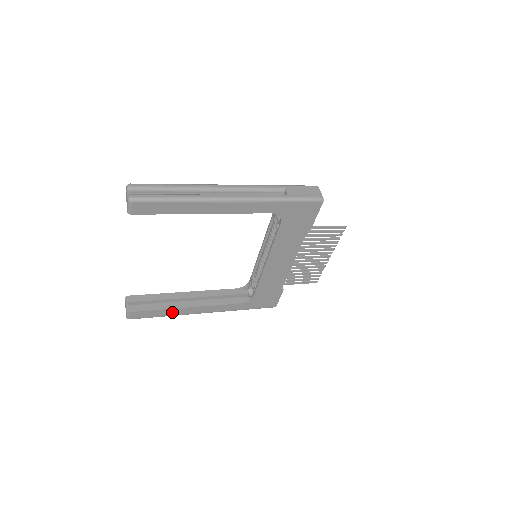
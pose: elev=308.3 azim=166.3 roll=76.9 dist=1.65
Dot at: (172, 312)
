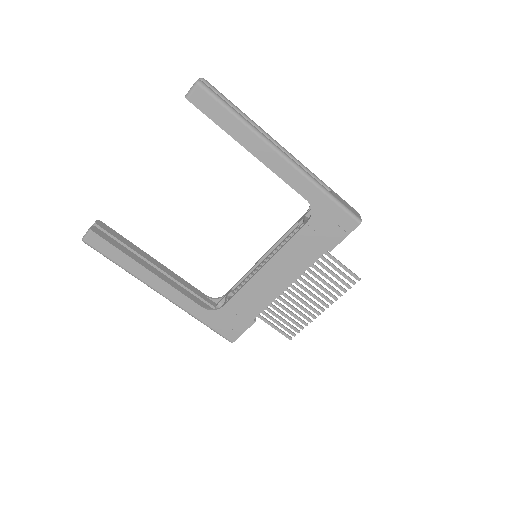
Dot at: (131, 266)
